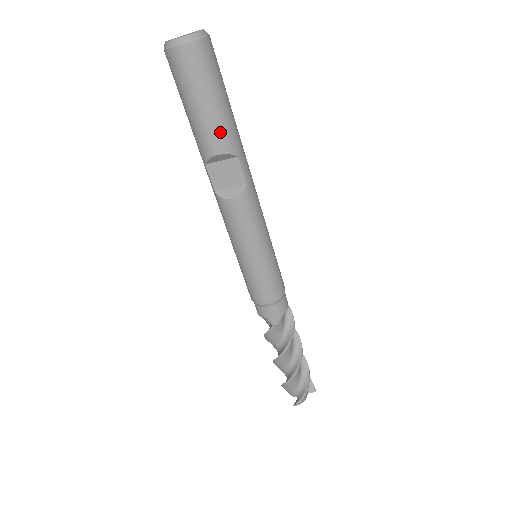
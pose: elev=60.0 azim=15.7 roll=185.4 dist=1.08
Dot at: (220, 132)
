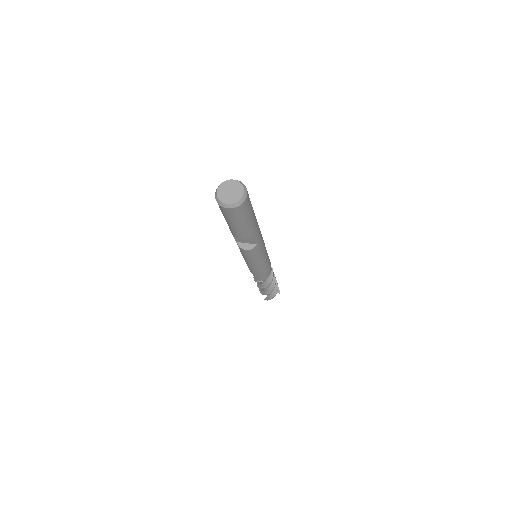
Dot at: (245, 232)
